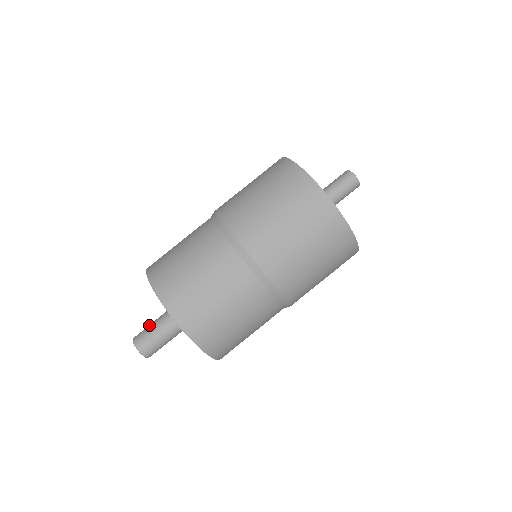
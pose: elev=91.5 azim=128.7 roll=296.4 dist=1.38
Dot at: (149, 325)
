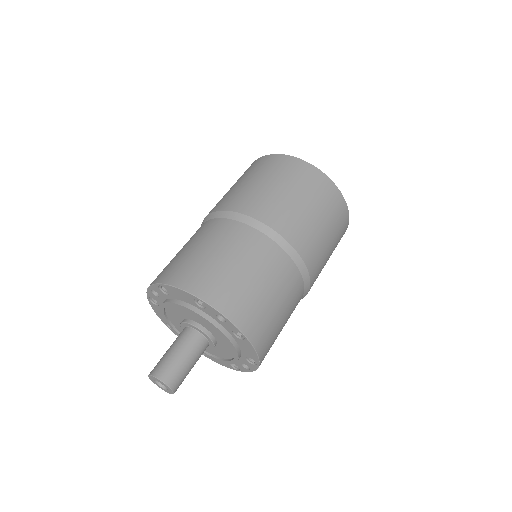
Dot at: (169, 353)
